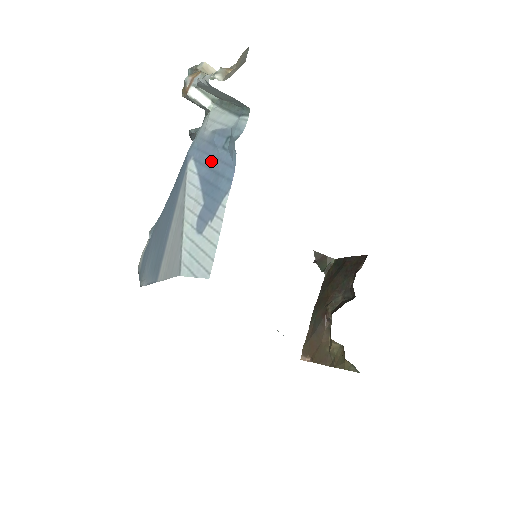
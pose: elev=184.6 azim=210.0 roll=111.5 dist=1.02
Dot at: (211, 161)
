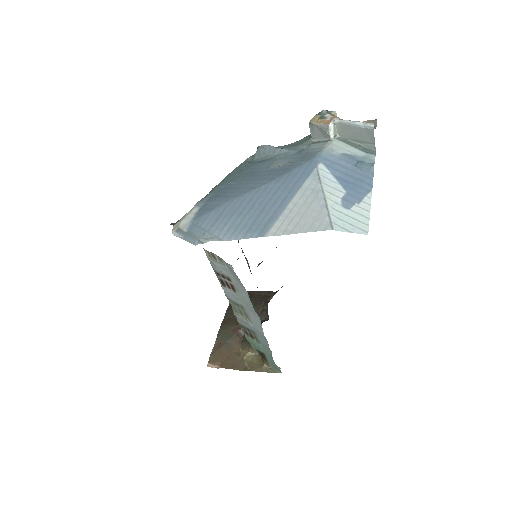
Dot at: (345, 170)
